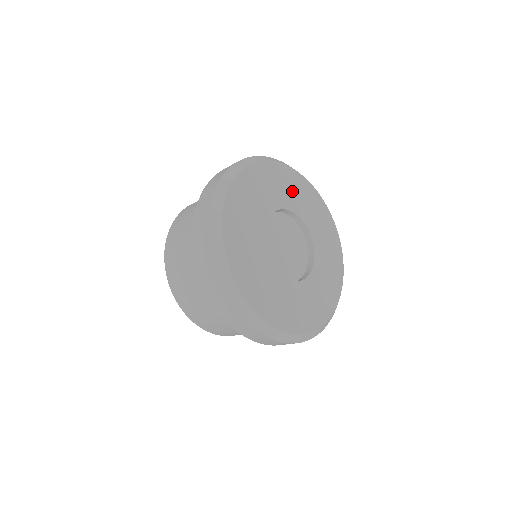
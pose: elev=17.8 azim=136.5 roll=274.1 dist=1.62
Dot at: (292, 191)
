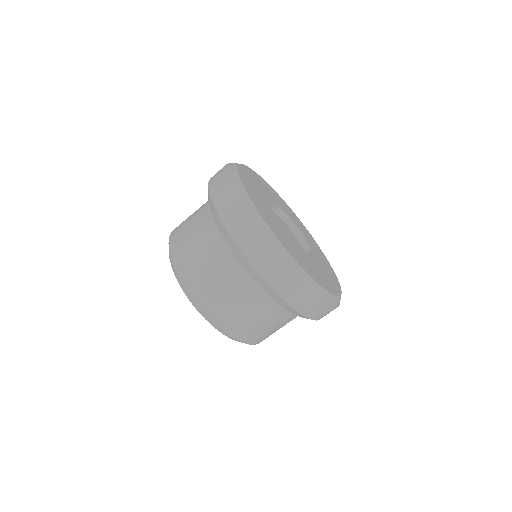
Dot at: (262, 186)
